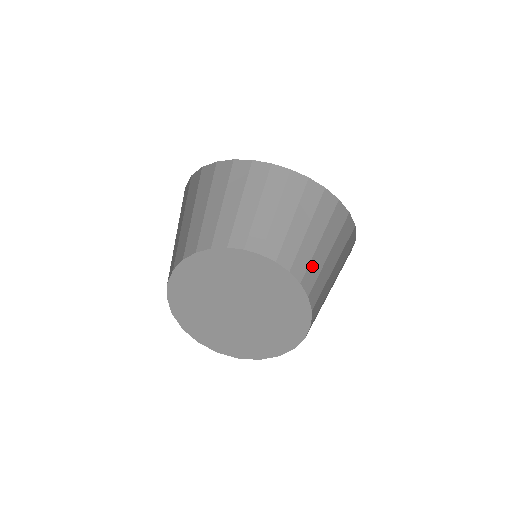
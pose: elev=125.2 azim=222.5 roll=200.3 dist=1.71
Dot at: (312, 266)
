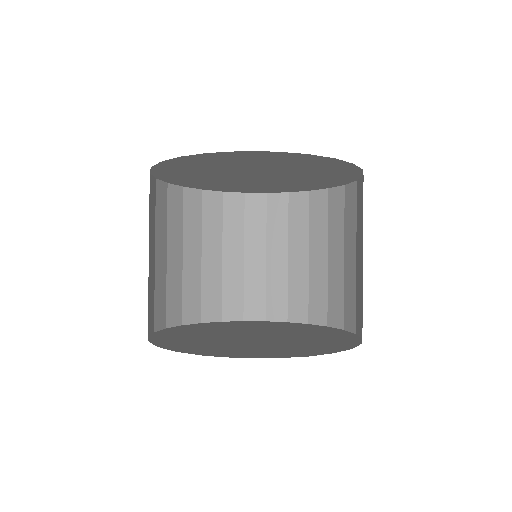
Dot at: (331, 288)
